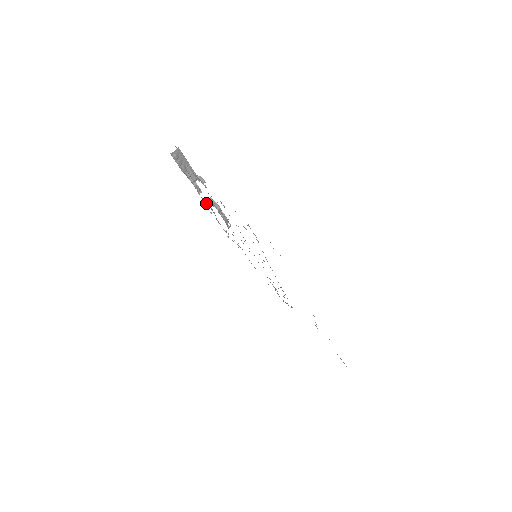
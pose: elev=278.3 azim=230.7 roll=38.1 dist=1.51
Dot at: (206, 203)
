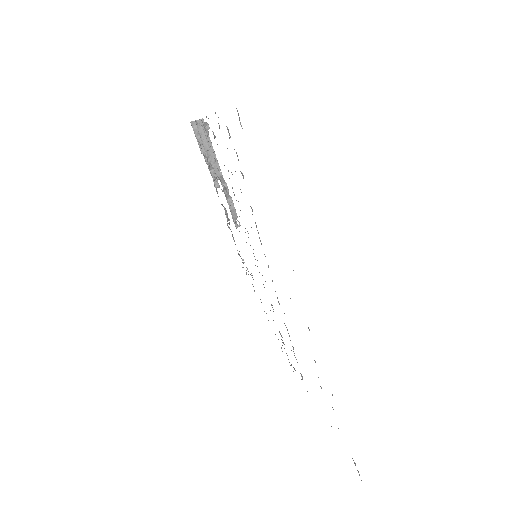
Dot at: (222, 205)
